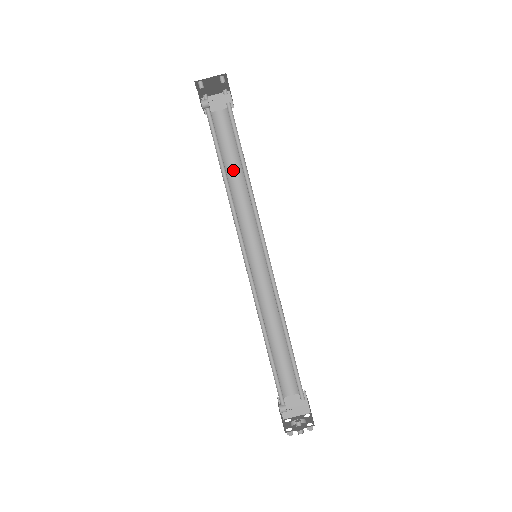
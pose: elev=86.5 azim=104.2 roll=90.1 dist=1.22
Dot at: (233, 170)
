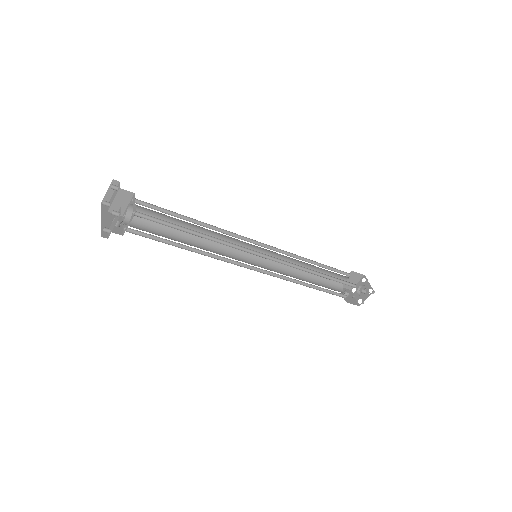
Dot at: occluded
